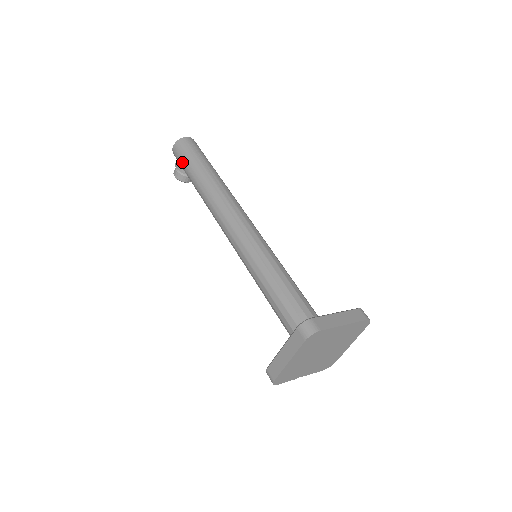
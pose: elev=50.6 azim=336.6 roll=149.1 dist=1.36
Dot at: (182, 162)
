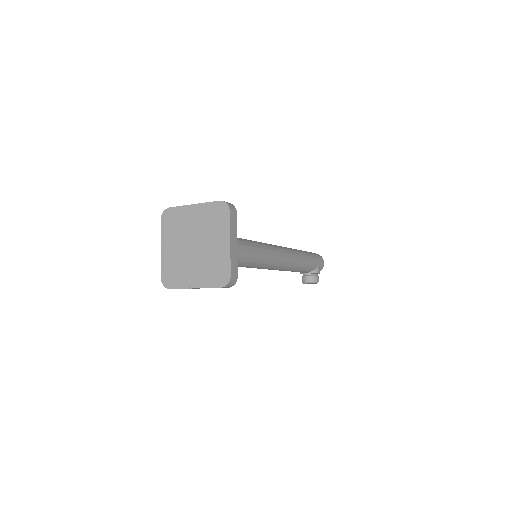
Dot at: occluded
